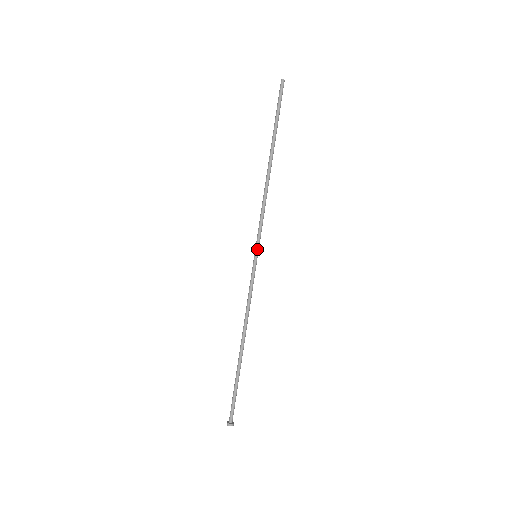
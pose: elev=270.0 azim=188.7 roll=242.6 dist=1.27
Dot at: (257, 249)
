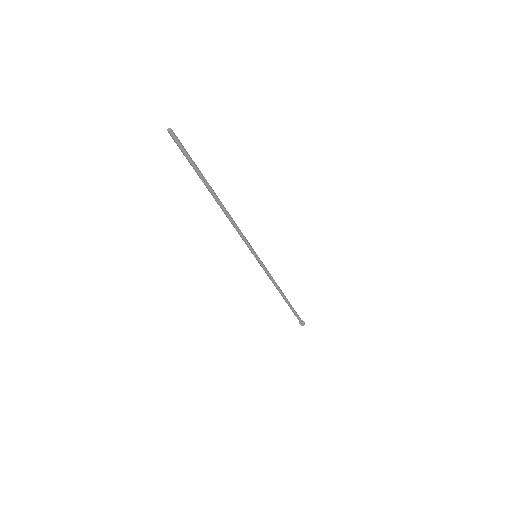
Dot at: occluded
